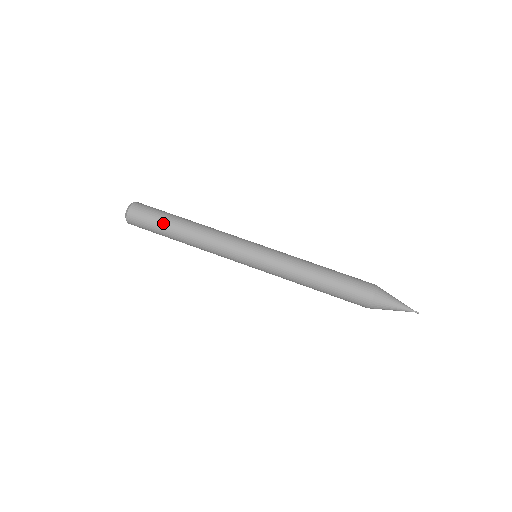
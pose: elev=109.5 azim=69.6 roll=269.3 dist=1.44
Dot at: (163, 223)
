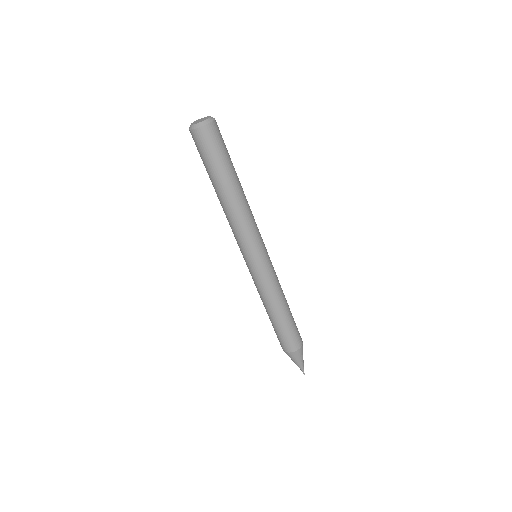
Dot at: (207, 171)
